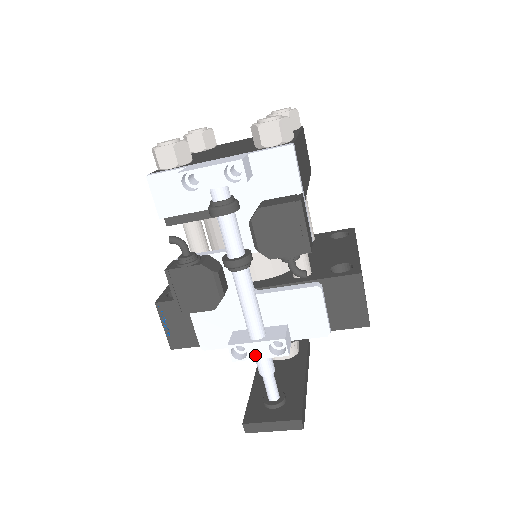
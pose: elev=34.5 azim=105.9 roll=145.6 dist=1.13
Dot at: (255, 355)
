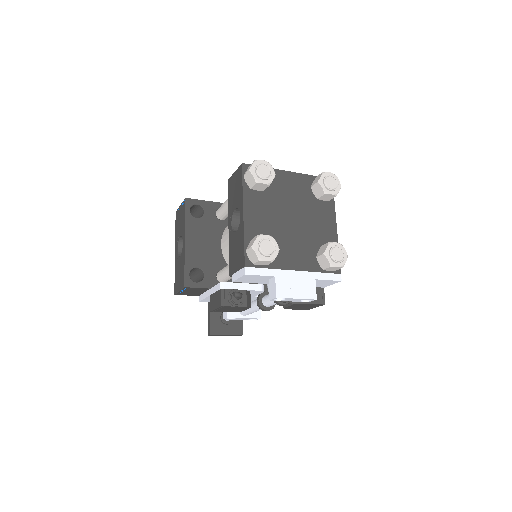
Dot at: (239, 319)
